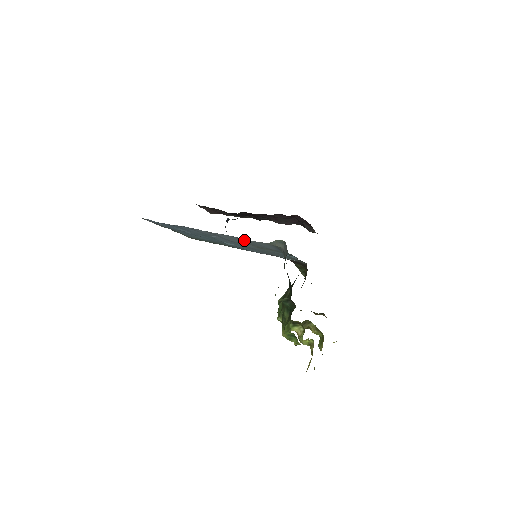
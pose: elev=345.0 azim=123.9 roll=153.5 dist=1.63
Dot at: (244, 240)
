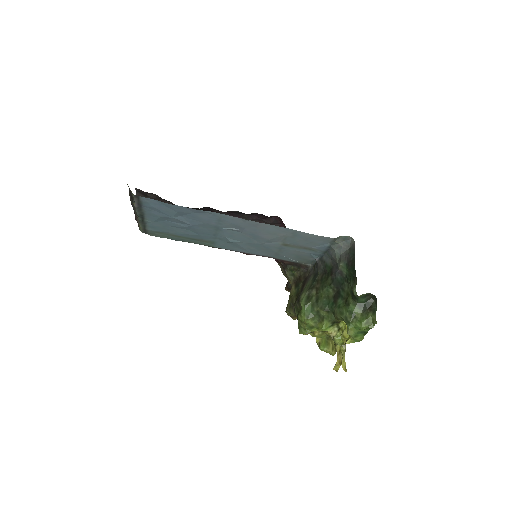
Dot at: (295, 234)
